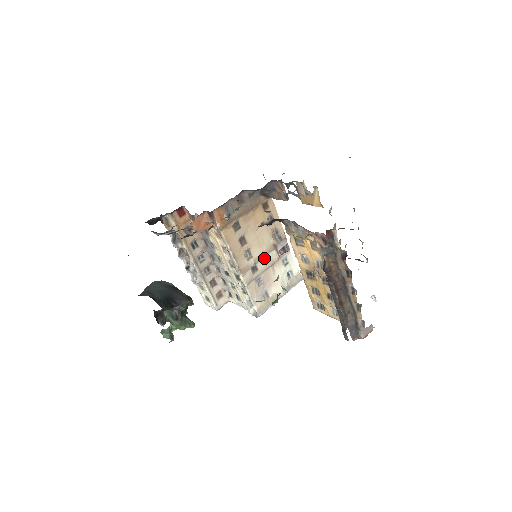
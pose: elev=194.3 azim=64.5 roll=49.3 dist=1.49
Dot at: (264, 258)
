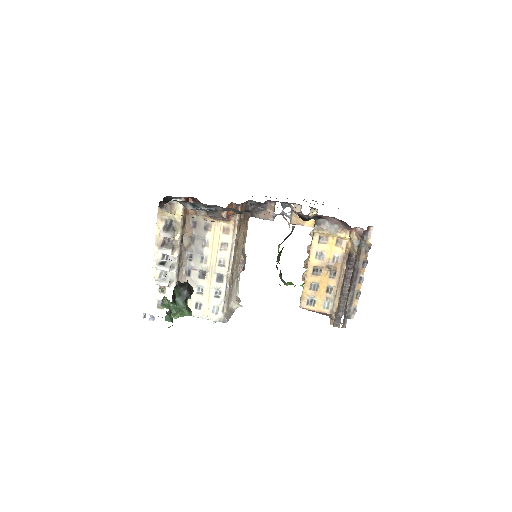
Dot at: (236, 268)
